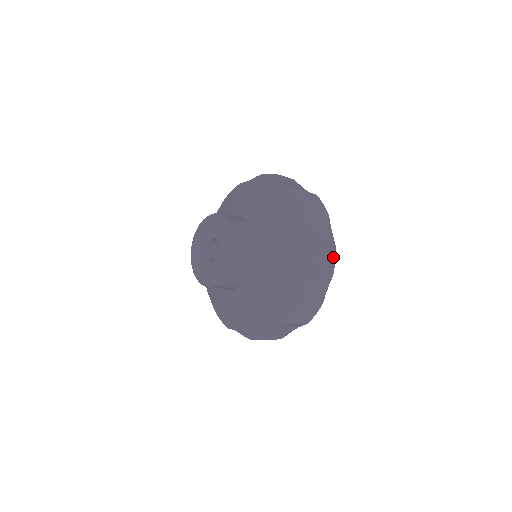
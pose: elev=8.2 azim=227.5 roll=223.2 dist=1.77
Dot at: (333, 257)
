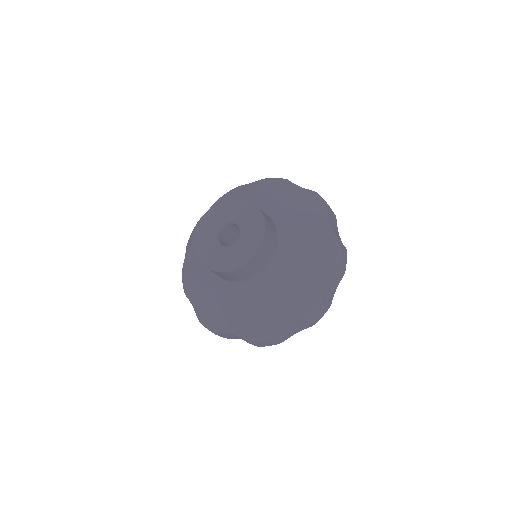
Dot at: occluded
